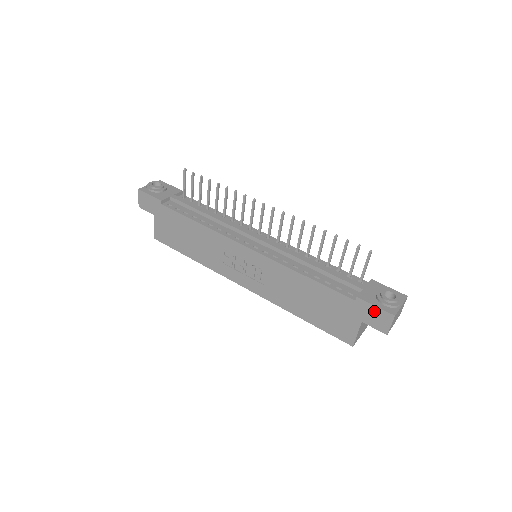
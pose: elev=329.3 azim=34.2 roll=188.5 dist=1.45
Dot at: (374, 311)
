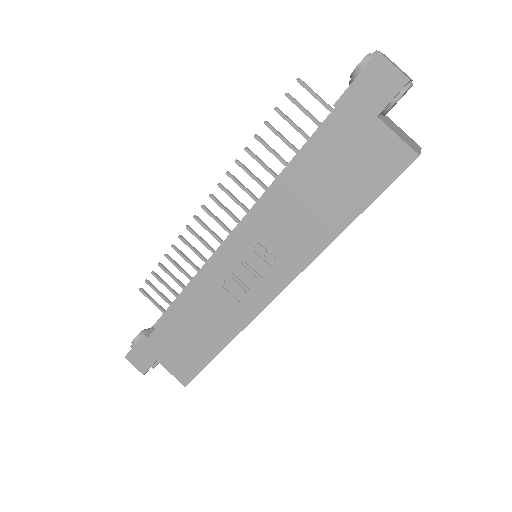
Dot at: (362, 85)
